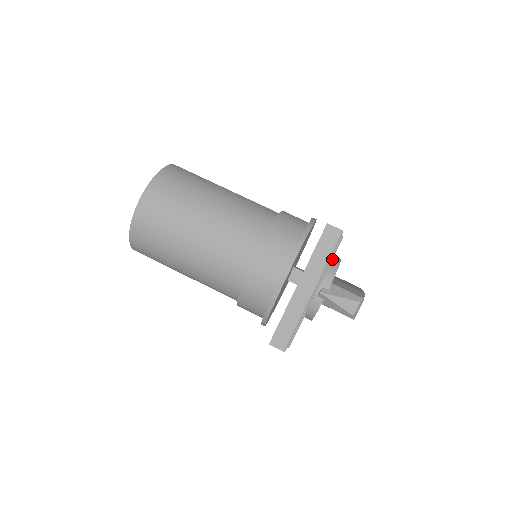
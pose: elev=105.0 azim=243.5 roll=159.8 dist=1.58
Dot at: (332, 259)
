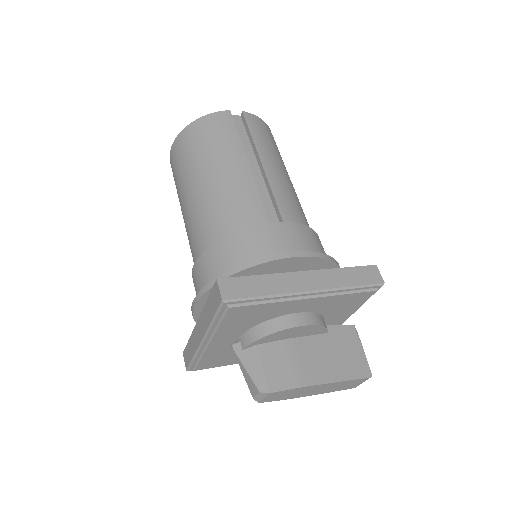
Dot at: (277, 319)
